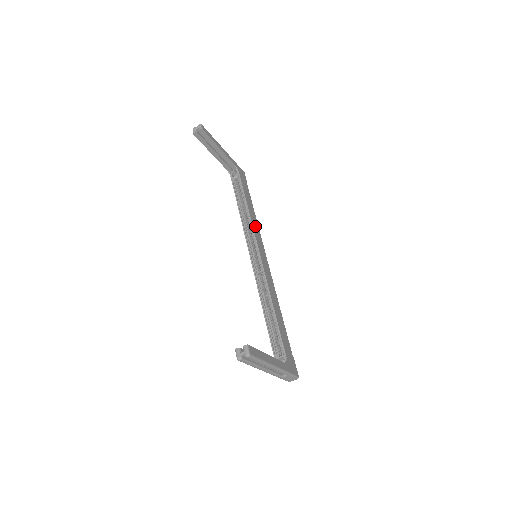
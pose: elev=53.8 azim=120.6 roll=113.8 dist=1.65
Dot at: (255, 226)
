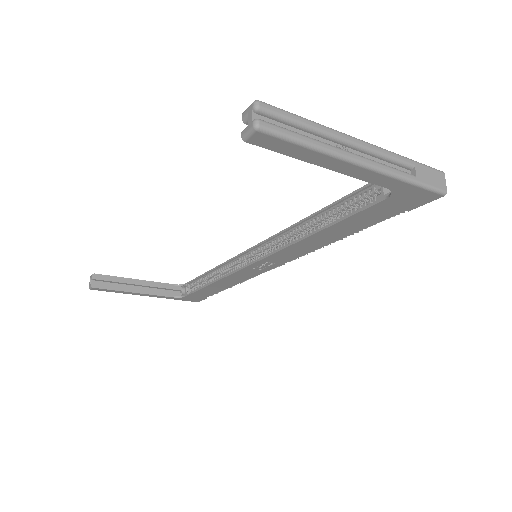
Dot at: occluded
